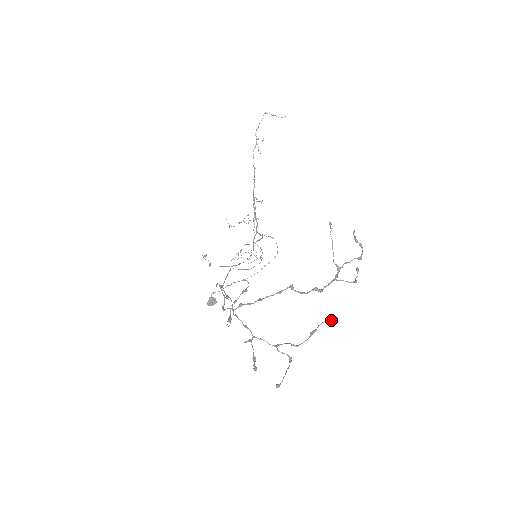
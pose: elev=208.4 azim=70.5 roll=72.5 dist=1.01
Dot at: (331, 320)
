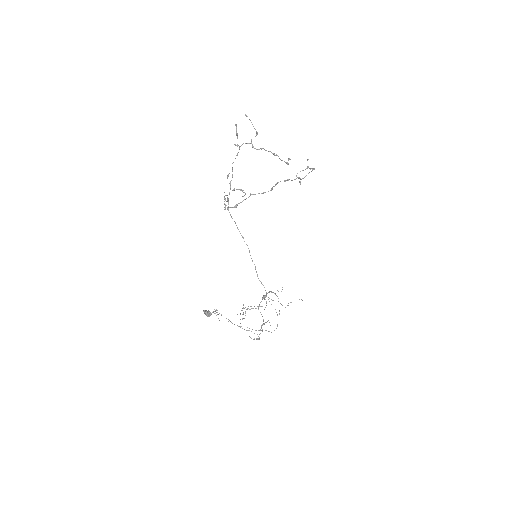
Dot at: occluded
